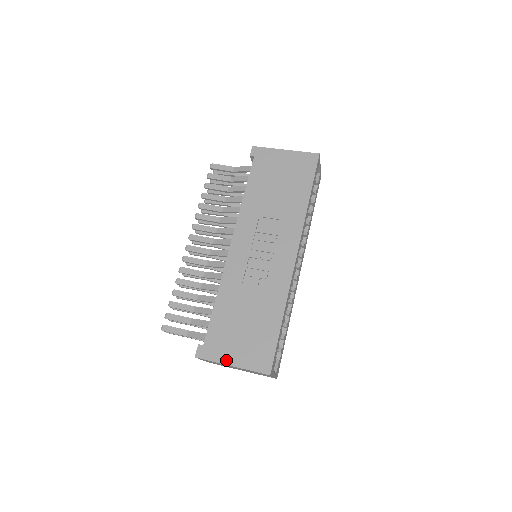
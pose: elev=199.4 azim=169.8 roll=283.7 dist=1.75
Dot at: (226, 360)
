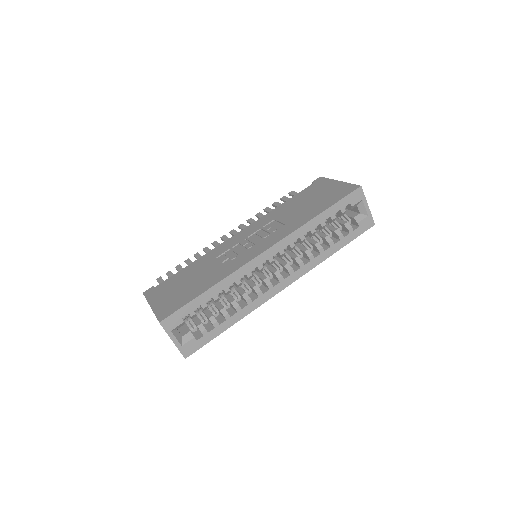
Dot at: (152, 301)
